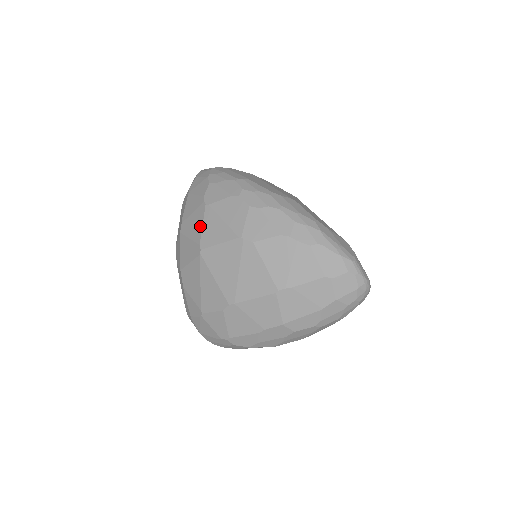
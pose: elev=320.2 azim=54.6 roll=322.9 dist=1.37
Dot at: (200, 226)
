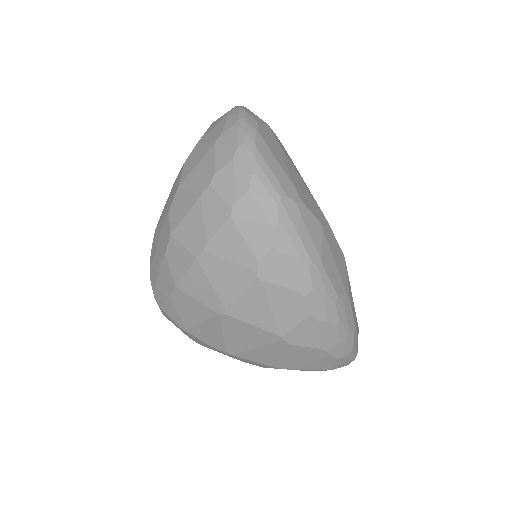
Dot at: (236, 291)
